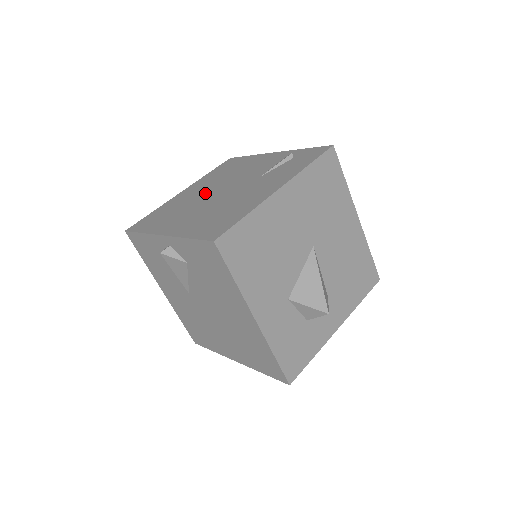
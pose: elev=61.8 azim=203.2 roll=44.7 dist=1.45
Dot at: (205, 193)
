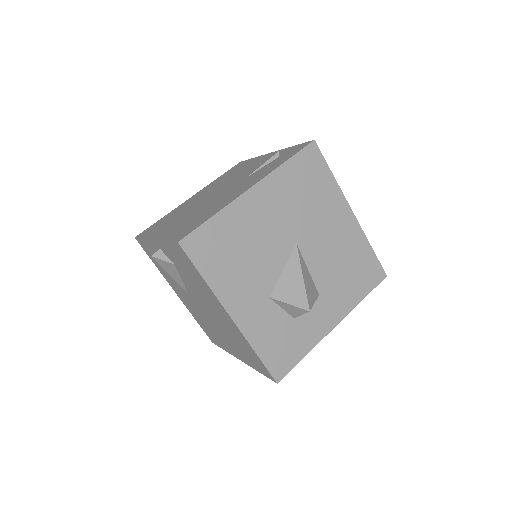
Dot at: (202, 197)
